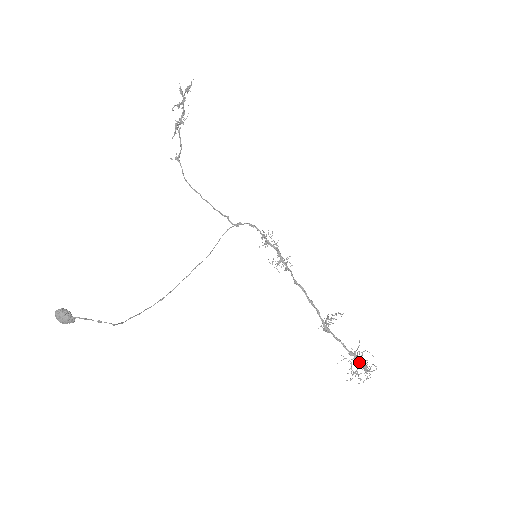
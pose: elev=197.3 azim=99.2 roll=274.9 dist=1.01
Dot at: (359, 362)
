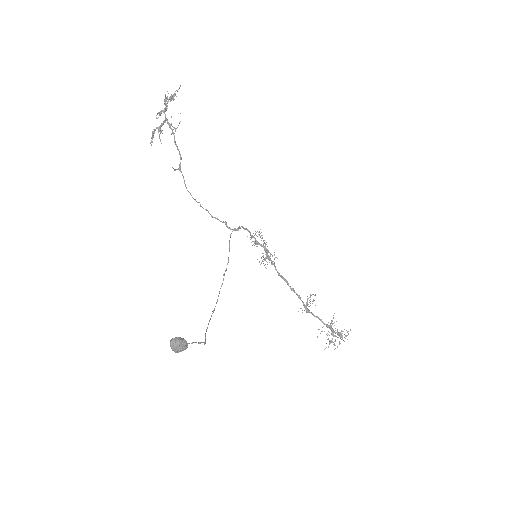
Dot at: (335, 332)
